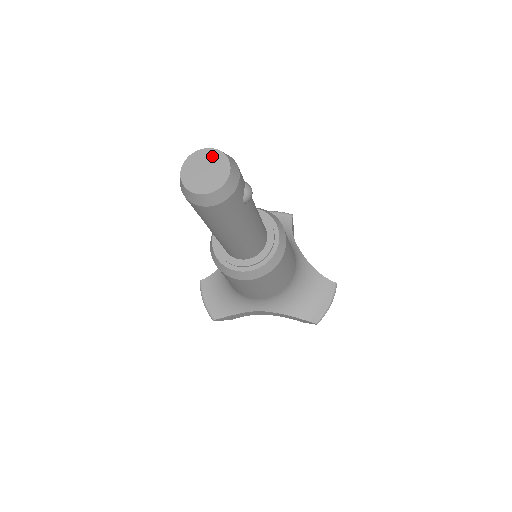
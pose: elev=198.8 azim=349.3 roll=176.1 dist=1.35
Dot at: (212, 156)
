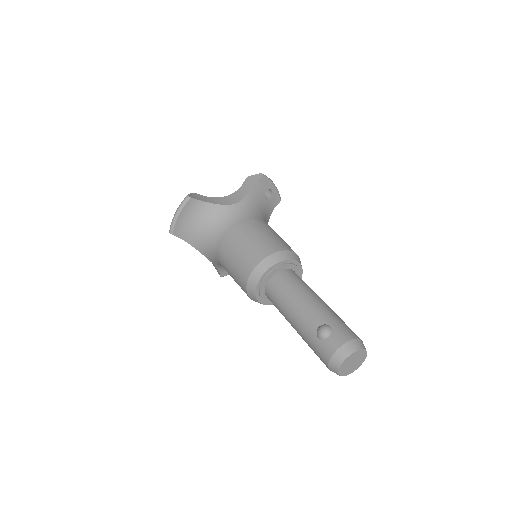
Dot at: (363, 357)
